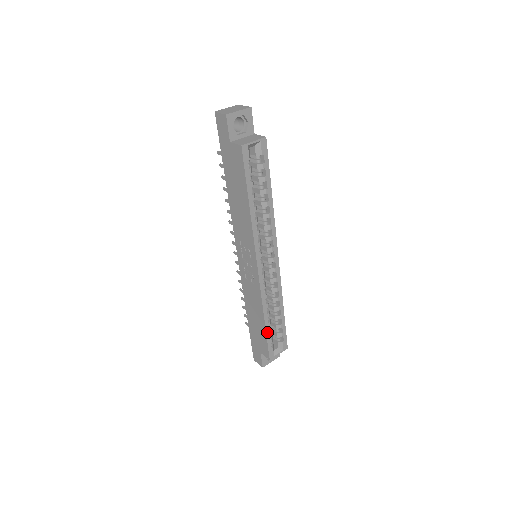
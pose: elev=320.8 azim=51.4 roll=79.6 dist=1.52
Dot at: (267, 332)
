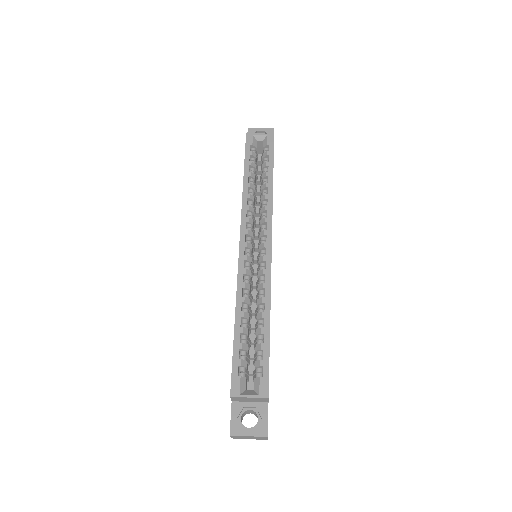
Dot at: (236, 341)
